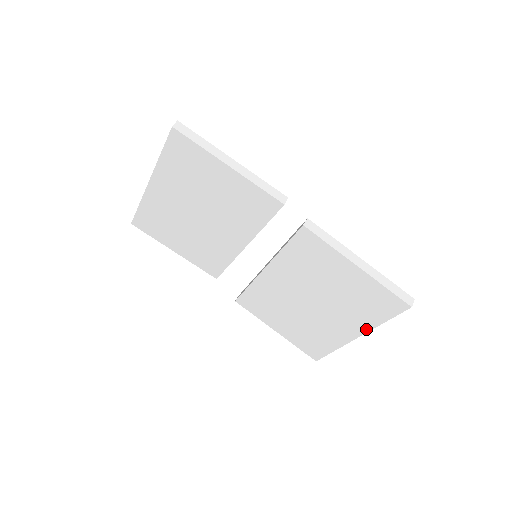
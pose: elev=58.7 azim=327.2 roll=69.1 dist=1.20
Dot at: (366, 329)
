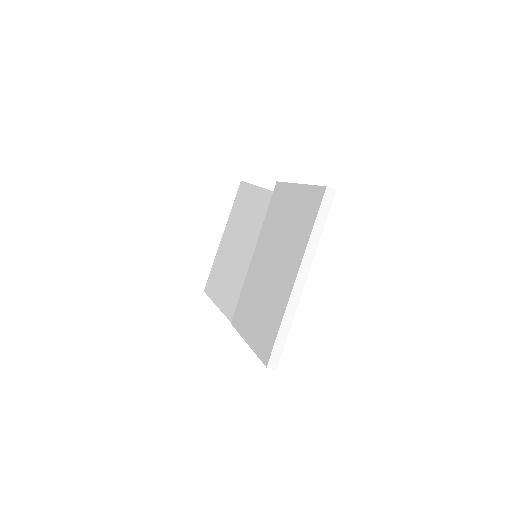
Dot at: (302, 255)
